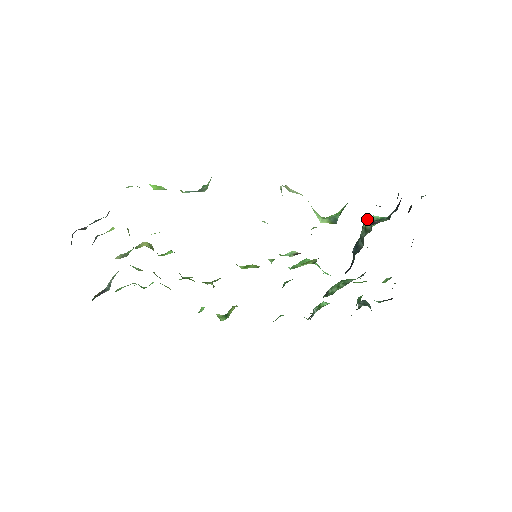
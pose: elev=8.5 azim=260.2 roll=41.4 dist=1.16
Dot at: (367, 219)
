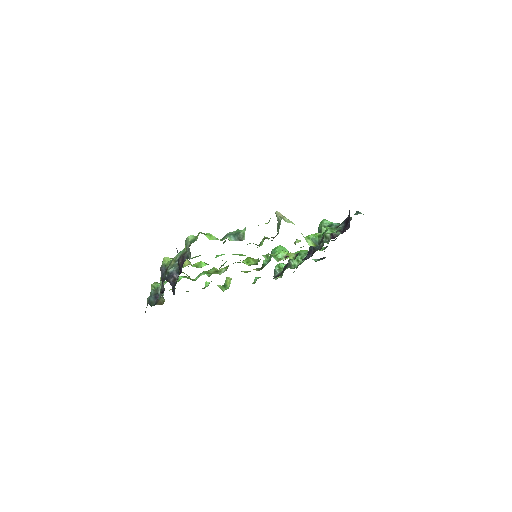
Dot at: (322, 224)
